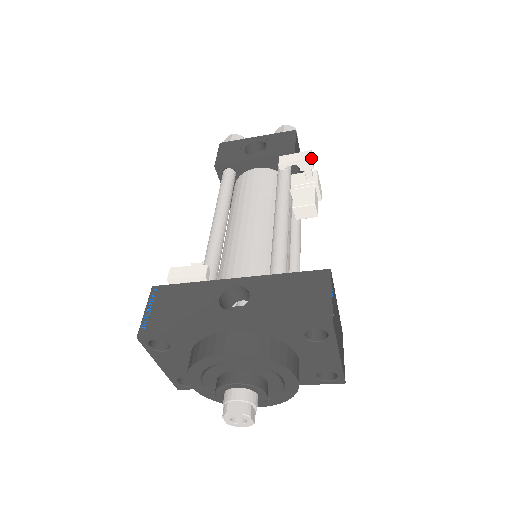
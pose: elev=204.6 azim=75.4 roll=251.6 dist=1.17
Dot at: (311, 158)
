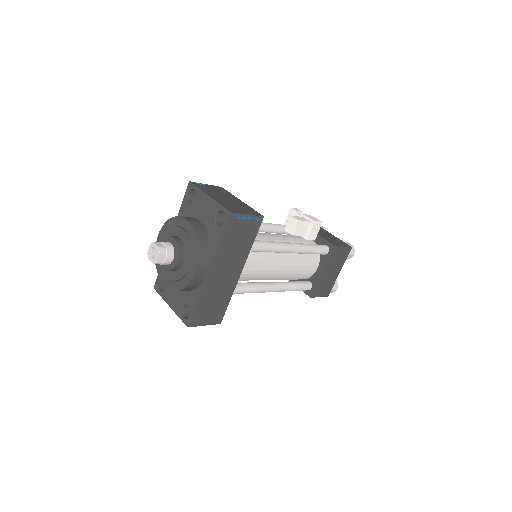
Dot at: (291, 208)
